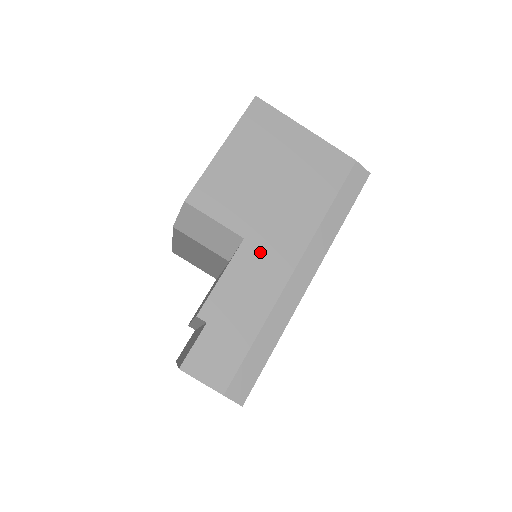
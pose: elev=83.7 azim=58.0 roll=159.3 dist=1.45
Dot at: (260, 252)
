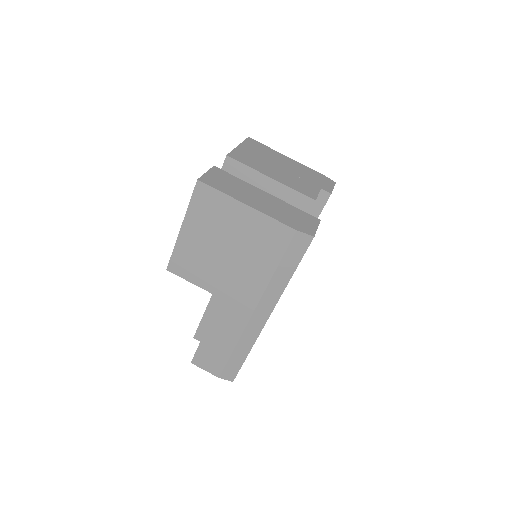
Dot at: (225, 303)
